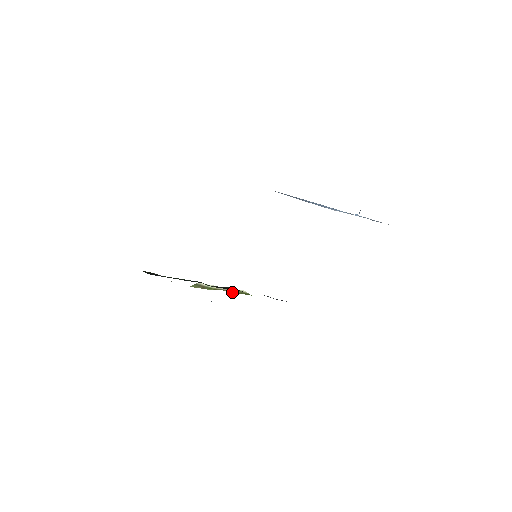
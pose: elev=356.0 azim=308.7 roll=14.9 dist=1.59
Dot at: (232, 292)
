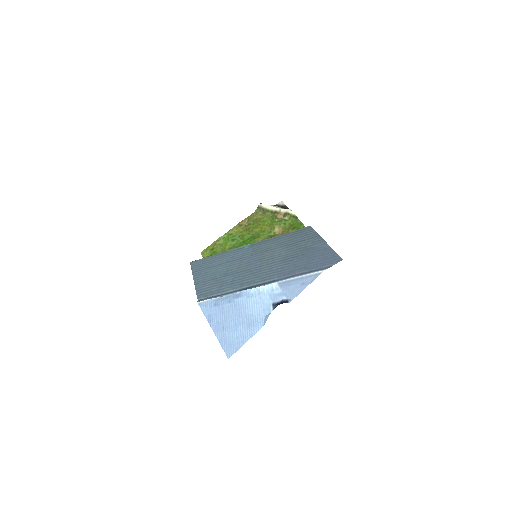
Dot at: (283, 217)
